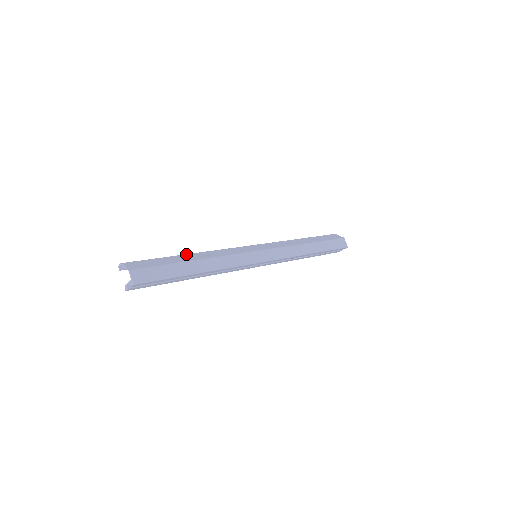
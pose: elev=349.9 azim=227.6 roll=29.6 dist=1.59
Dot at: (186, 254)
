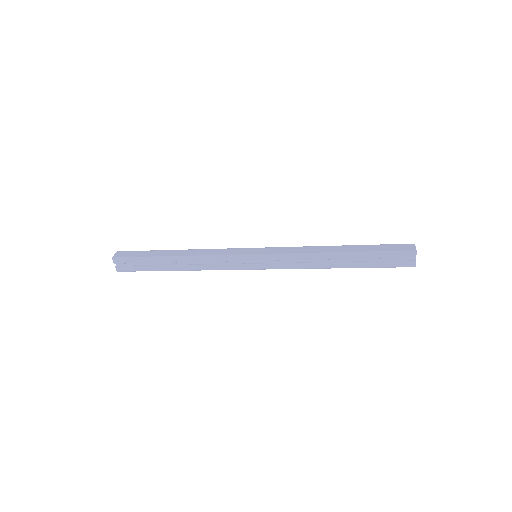
Dot at: occluded
